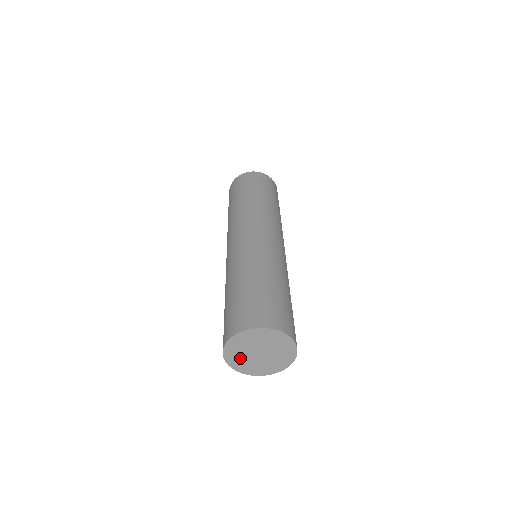
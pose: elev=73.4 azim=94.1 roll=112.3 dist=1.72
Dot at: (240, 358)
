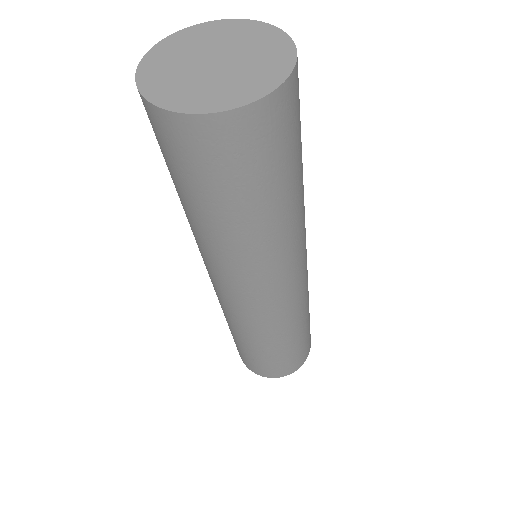
Dot at: (184, 88)
